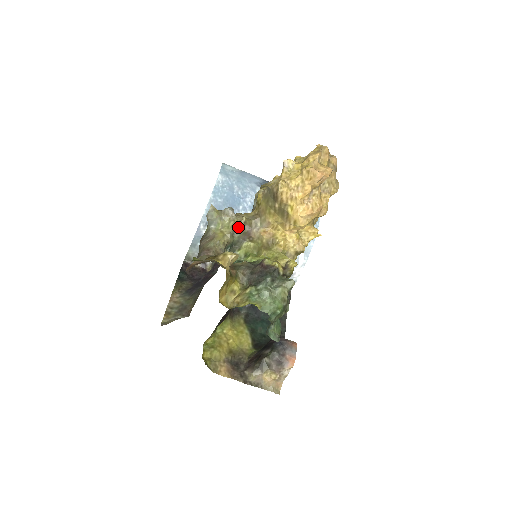
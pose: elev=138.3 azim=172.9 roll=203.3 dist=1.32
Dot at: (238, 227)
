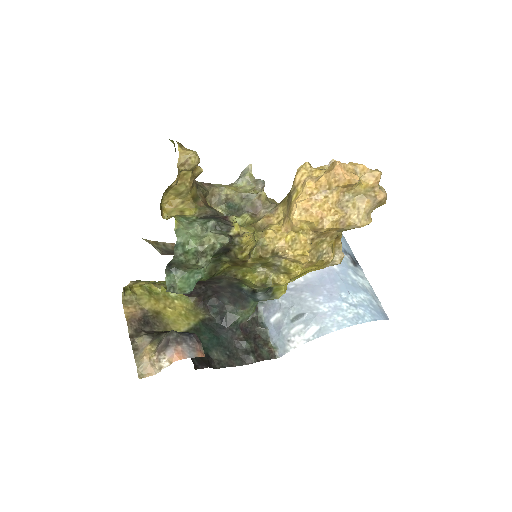
Dot at: (252, 196)
